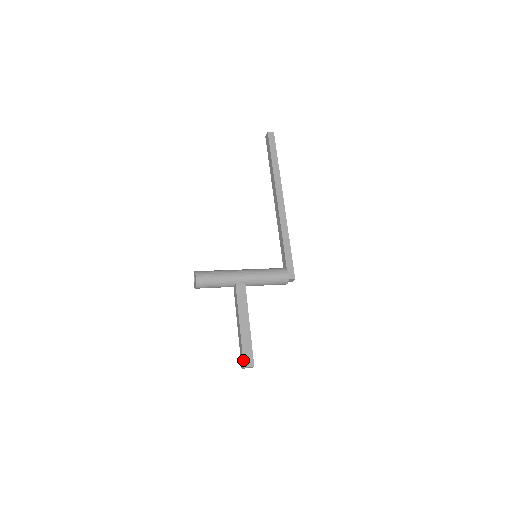
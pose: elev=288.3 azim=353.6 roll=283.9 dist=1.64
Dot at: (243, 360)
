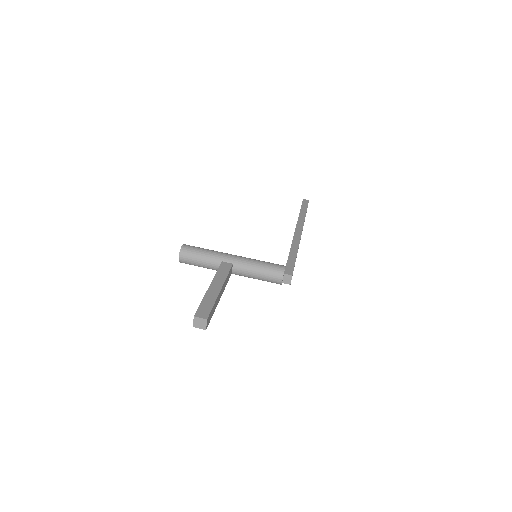
Dot at: (197, 310)
